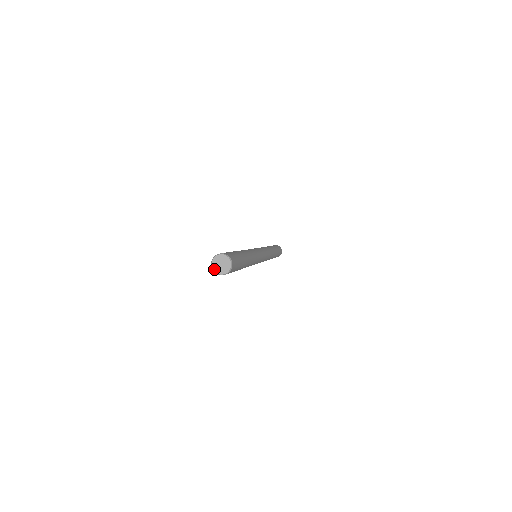
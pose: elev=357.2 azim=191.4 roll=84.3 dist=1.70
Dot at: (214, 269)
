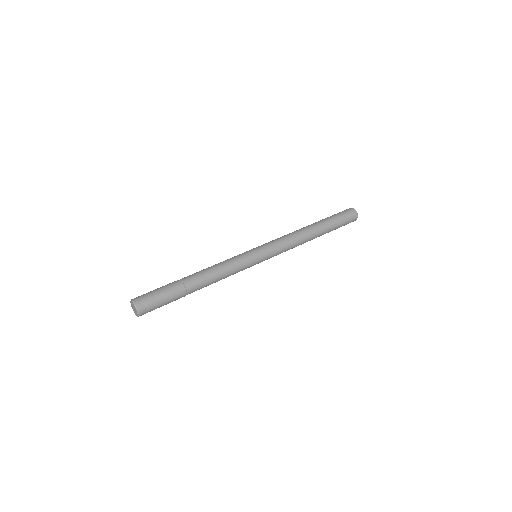
Dot at: (131, 303)
